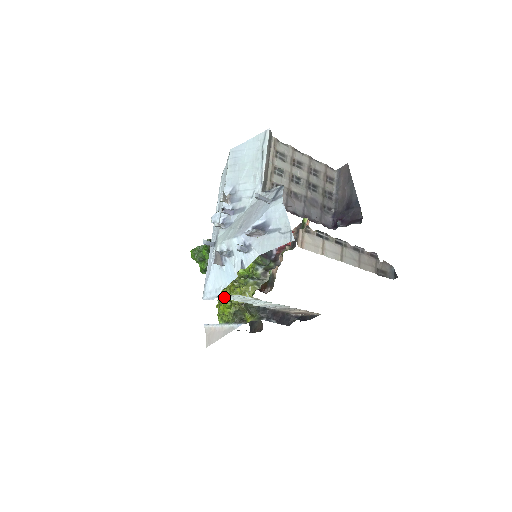
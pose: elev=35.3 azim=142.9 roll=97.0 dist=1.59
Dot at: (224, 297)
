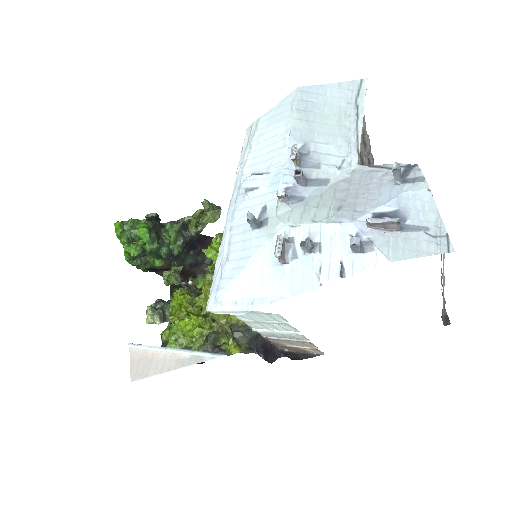
Dot at: occluded
